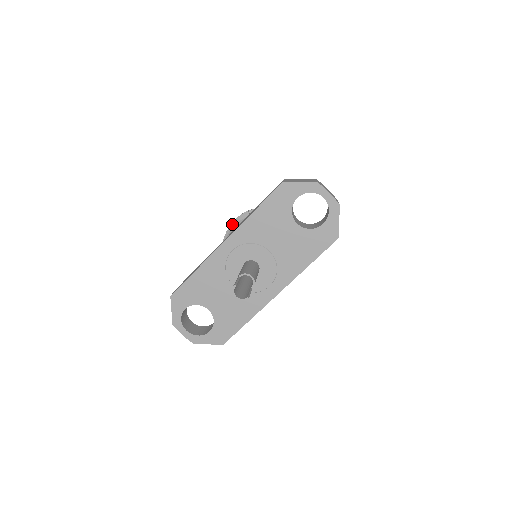
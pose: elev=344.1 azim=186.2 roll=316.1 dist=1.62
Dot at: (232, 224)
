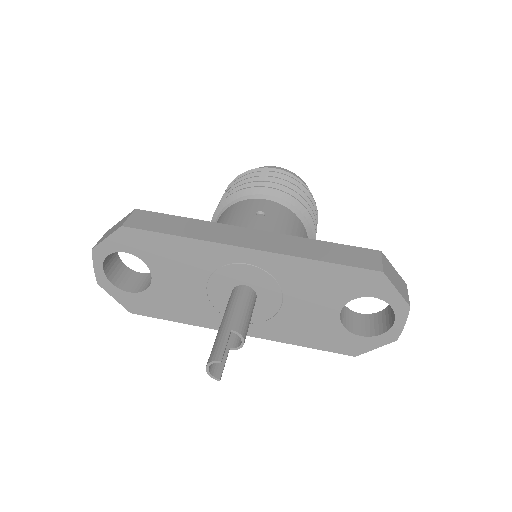
Dot at: (267, 188)
